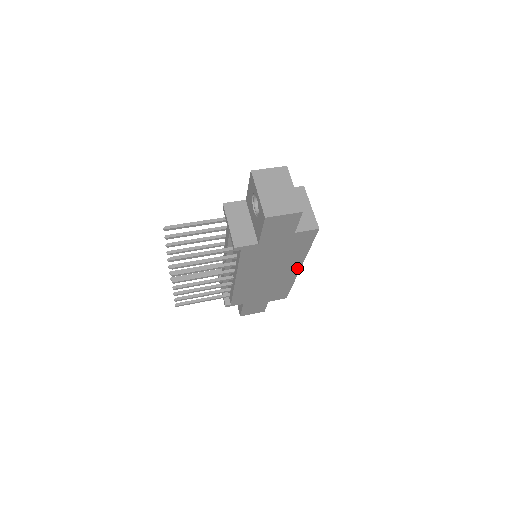
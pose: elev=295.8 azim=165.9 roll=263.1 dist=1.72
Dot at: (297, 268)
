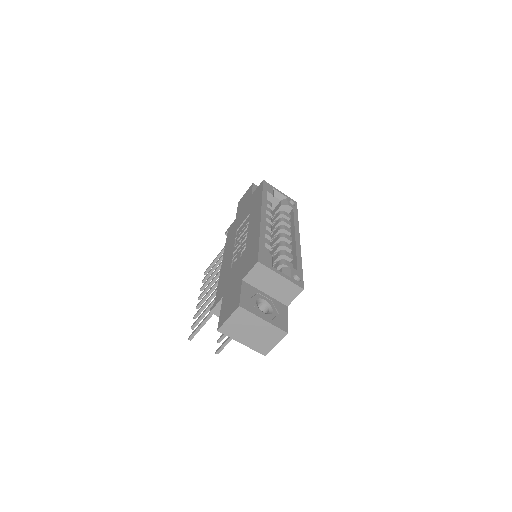
Dot at: occluded
